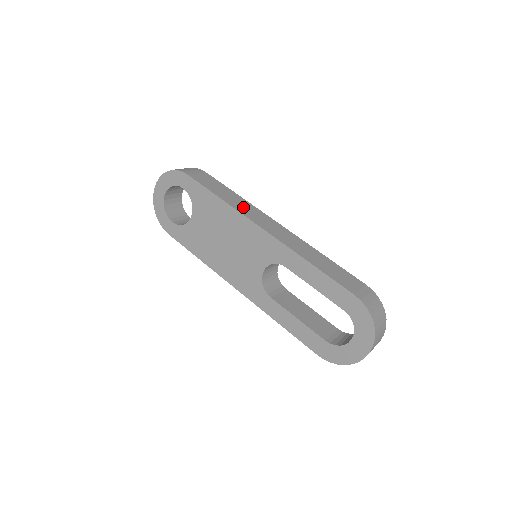
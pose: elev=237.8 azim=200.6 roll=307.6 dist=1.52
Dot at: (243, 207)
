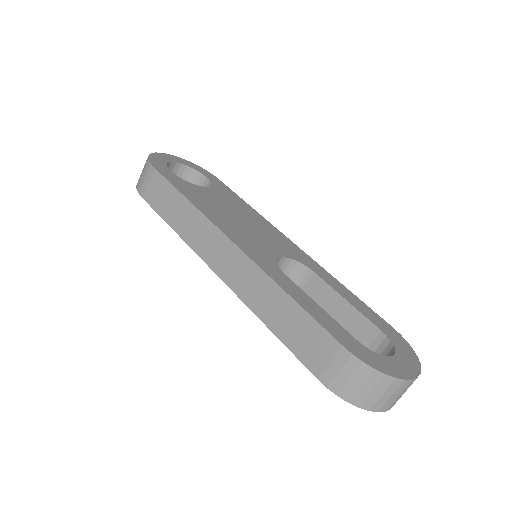
Dot at: (194, 232)
